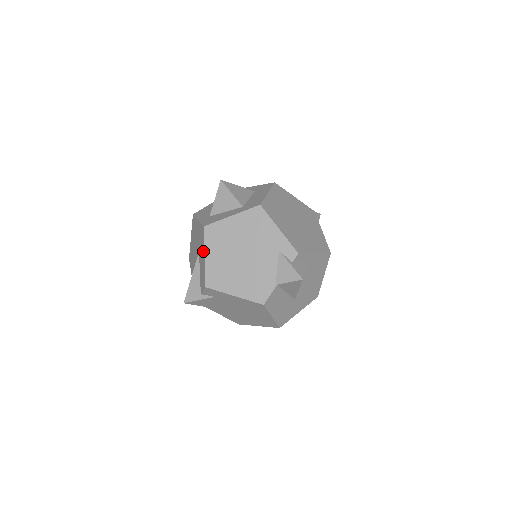
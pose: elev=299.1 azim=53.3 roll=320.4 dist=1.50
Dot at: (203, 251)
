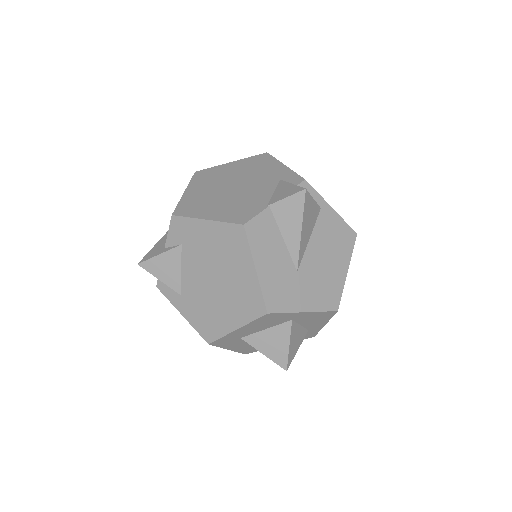
Dot at: occluded
